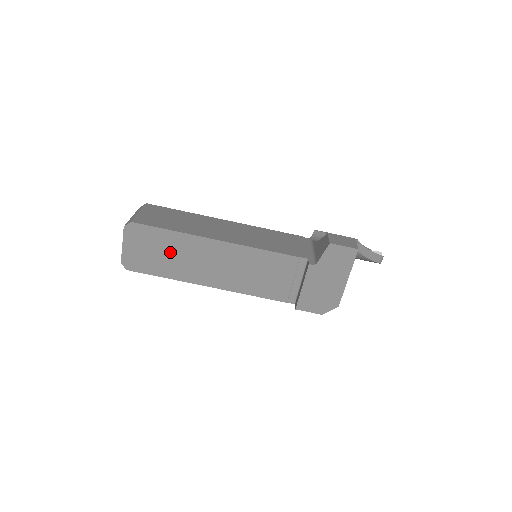
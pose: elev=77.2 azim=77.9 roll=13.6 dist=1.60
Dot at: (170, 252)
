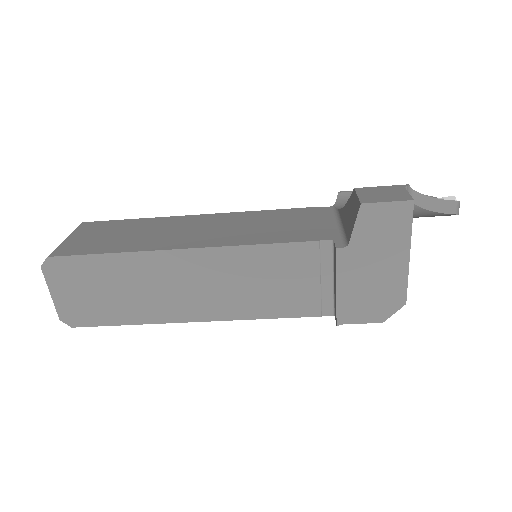
Dot at: (120, 286)
